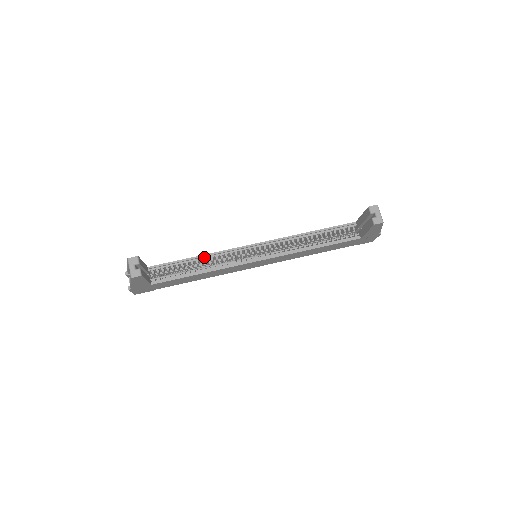
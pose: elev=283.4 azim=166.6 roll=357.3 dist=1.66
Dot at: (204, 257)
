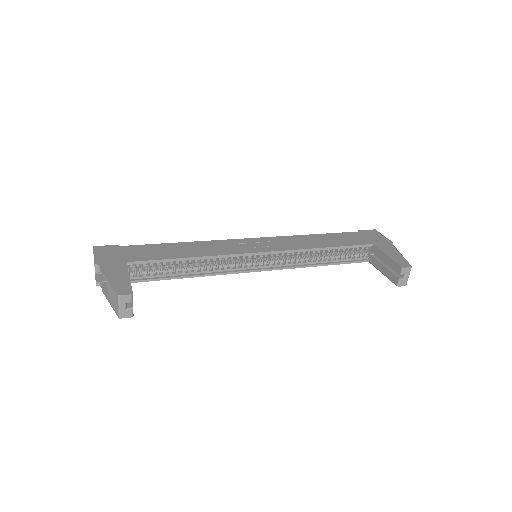
Dot at: (200, 258)
